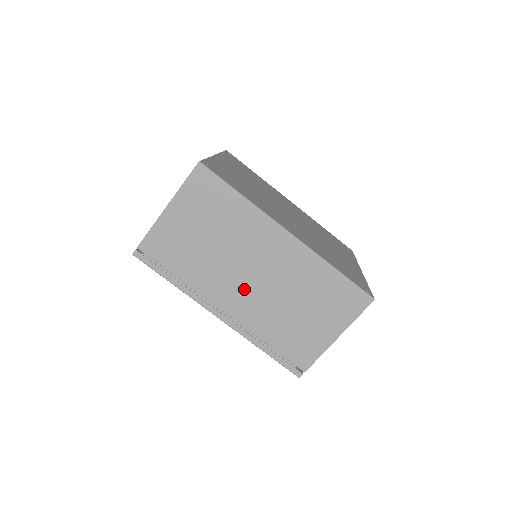
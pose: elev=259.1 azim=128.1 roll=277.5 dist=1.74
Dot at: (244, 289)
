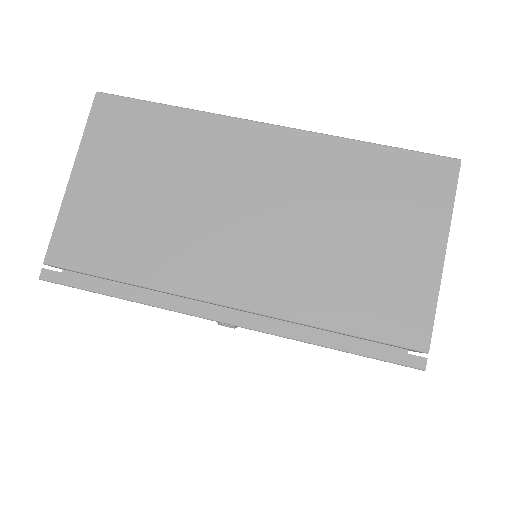
Dot at: (243, 247)
